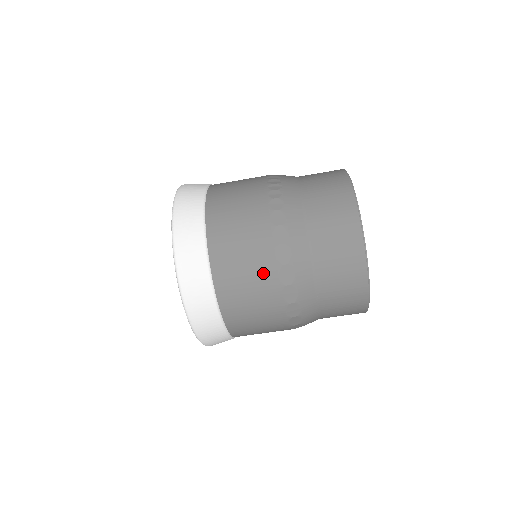
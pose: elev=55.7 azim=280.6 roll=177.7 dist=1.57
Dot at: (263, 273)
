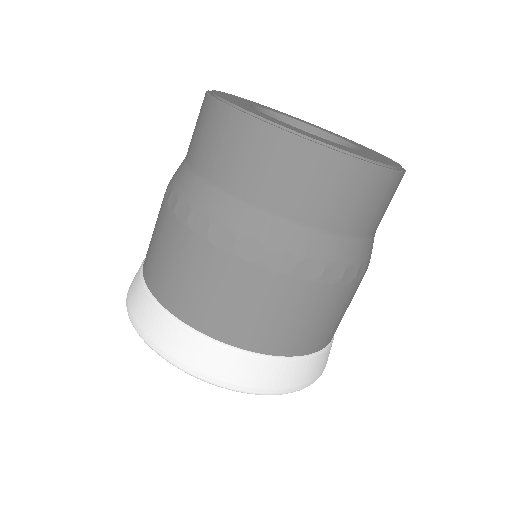
Dot at: (203, 262)
